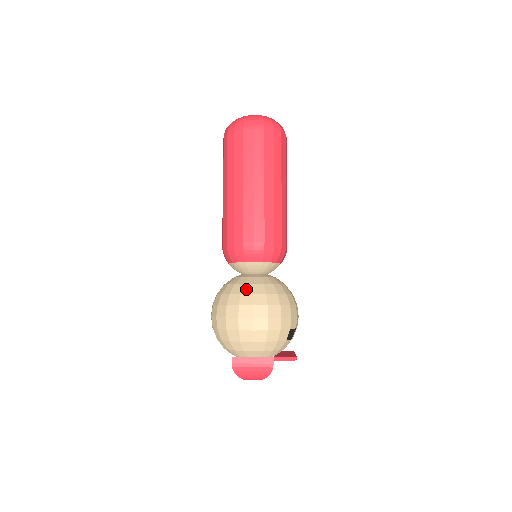
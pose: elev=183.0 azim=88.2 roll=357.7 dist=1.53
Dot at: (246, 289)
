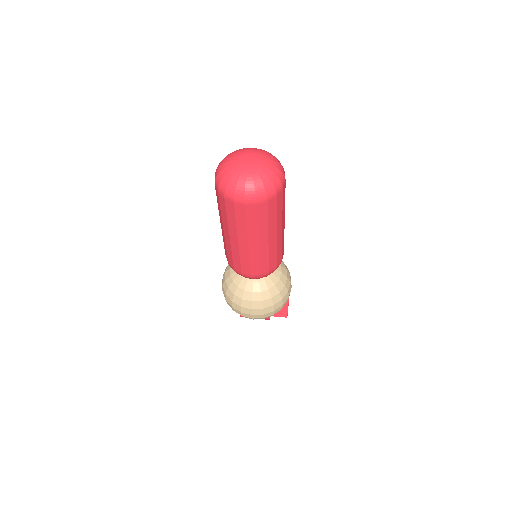
Dot at: (246, 296)
